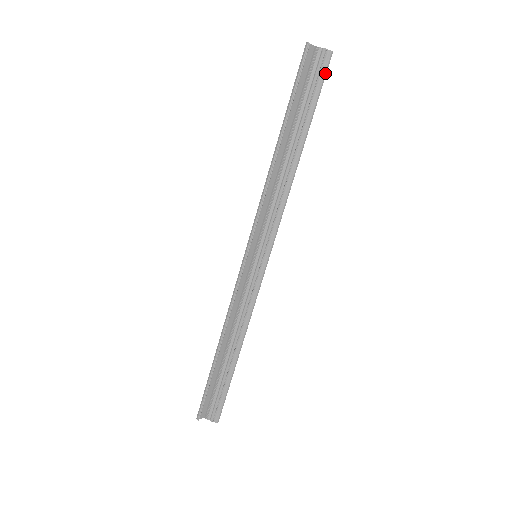
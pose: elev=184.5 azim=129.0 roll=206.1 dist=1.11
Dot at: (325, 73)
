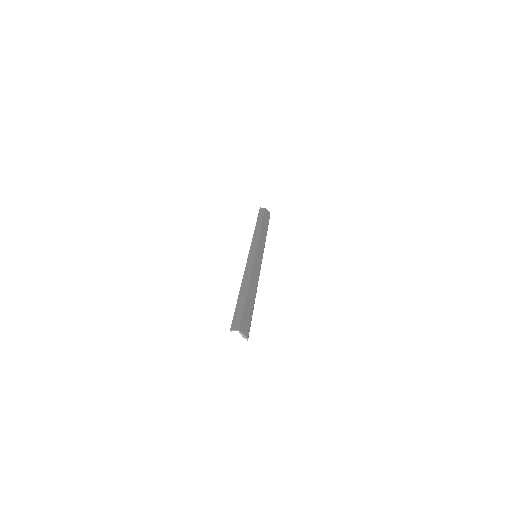
Dot at: (249, 330)
